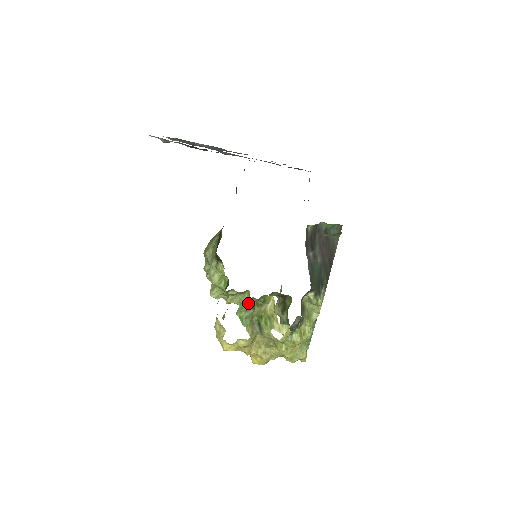
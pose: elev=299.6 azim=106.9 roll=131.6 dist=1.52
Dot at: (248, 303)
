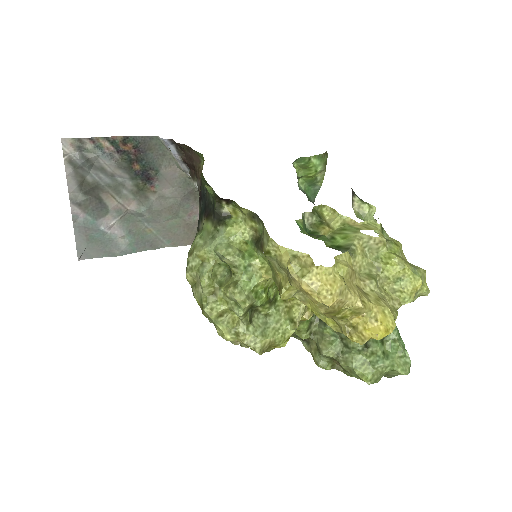
Dot at: (303, 228)
